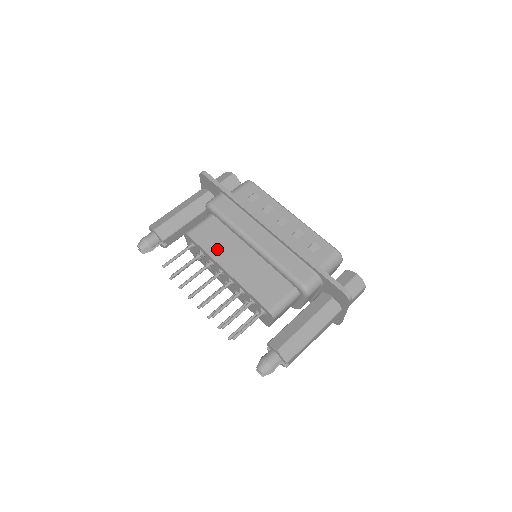
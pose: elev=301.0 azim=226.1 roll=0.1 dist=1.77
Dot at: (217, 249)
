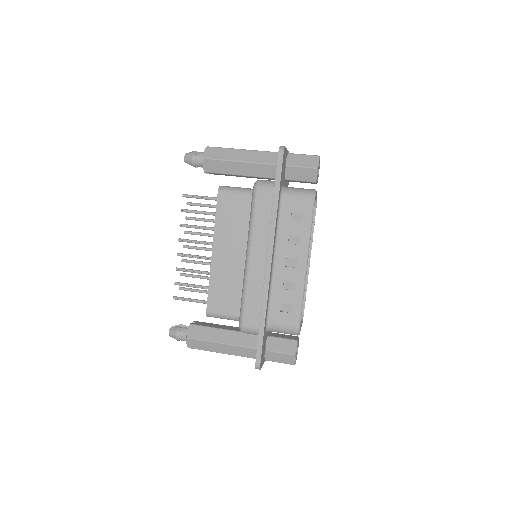
Dot at: (225, 228)
